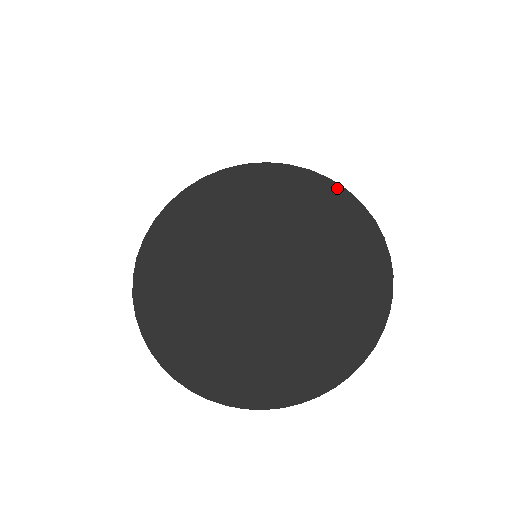
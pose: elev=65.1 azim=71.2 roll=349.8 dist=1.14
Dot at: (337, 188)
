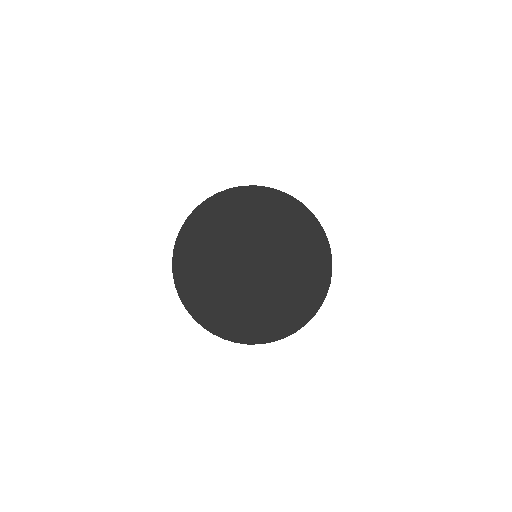
Dot at: (330, 265)
